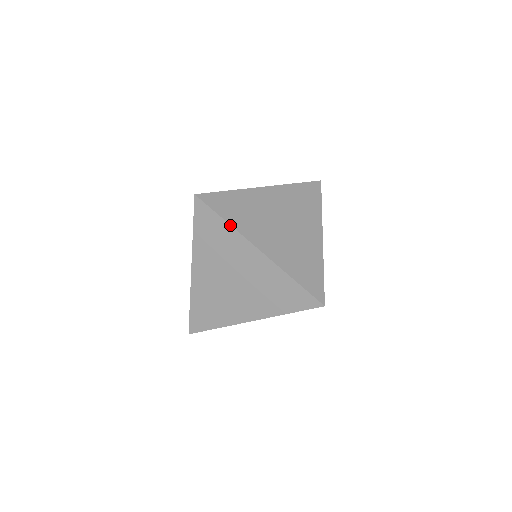
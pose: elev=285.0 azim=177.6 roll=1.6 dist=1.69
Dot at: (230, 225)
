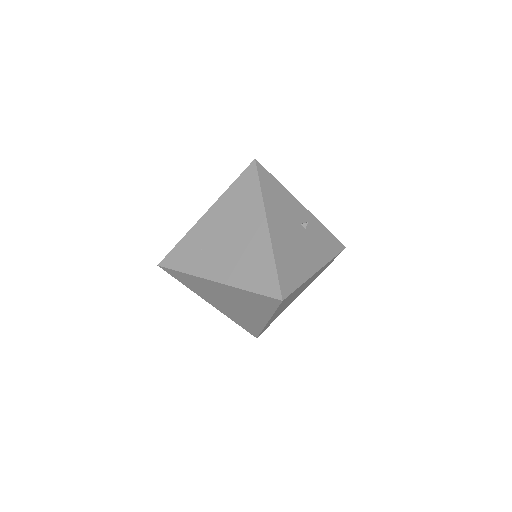
Dot at: (274, 313)
